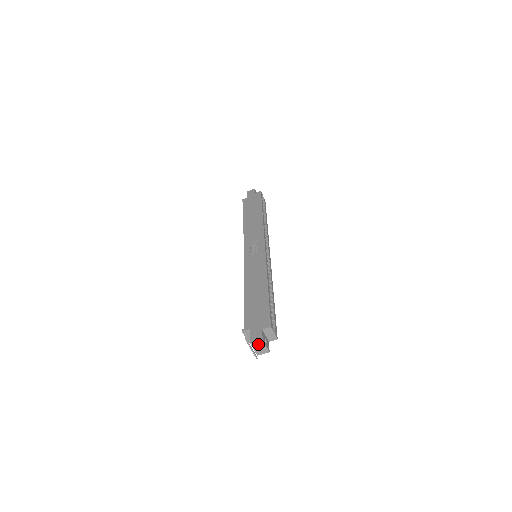
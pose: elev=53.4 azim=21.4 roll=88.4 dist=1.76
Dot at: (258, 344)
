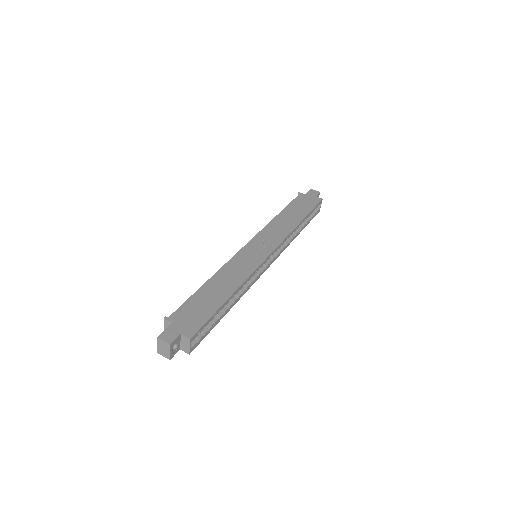
Dot at: (164, 344)
